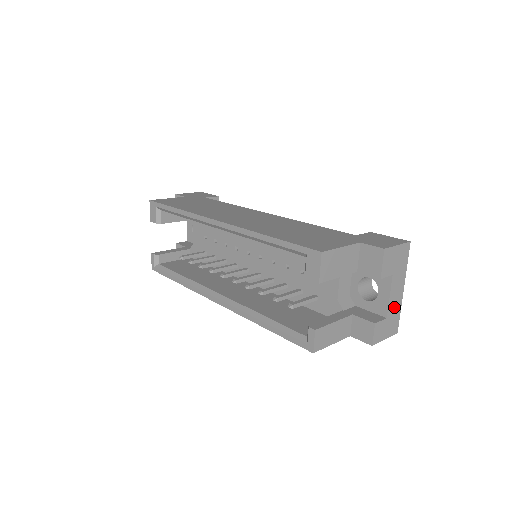
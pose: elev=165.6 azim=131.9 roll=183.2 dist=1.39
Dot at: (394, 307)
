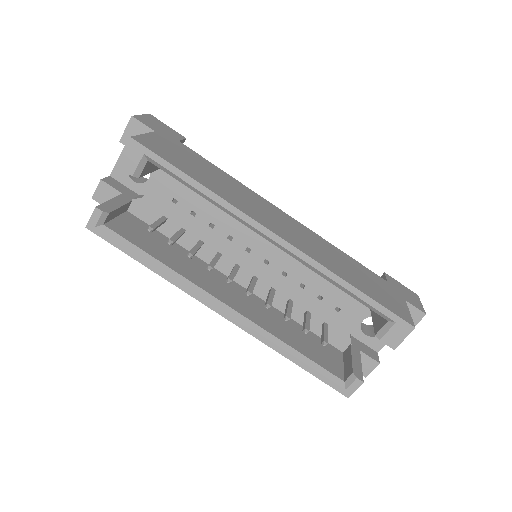
Dot at: occluded
